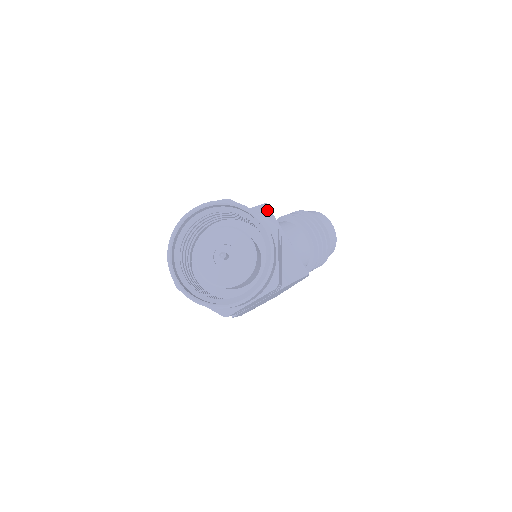
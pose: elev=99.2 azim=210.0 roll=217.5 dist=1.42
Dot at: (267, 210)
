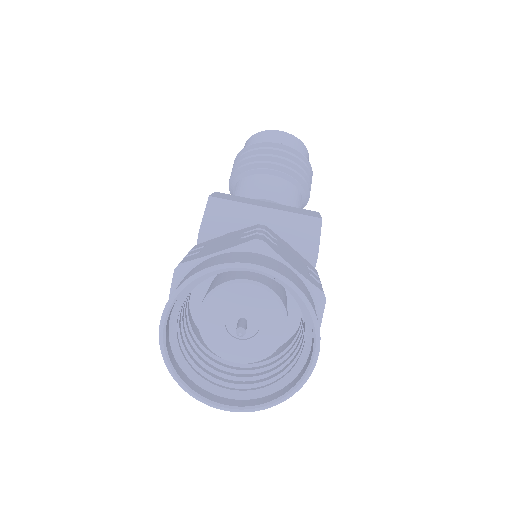
Dot at: (218, 203)
